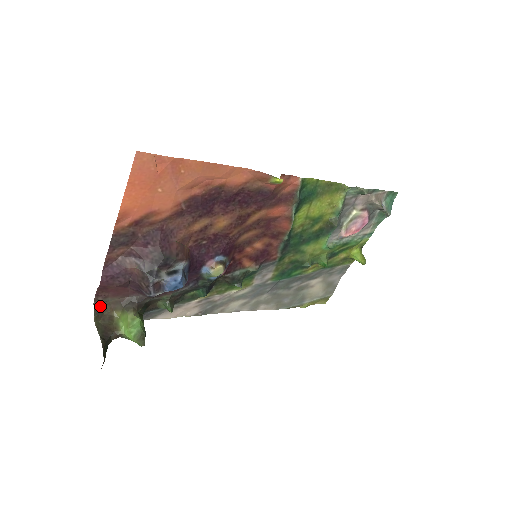
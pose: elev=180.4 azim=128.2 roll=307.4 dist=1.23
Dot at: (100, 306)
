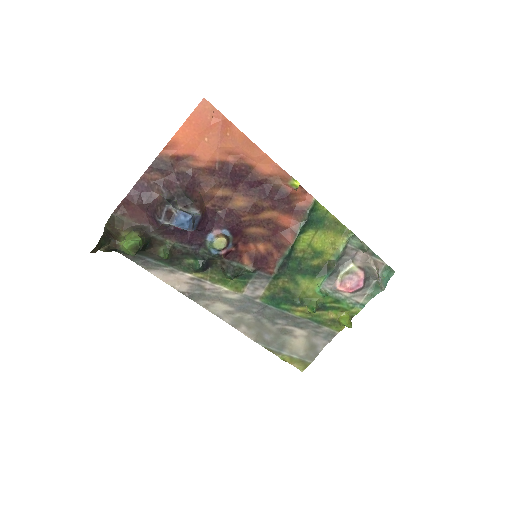
Dot at: (115, 220)
